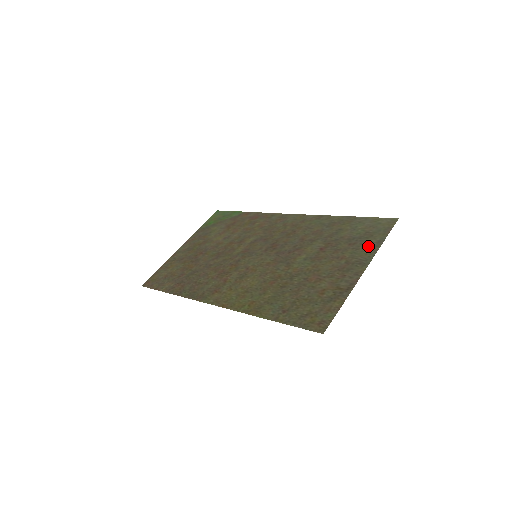
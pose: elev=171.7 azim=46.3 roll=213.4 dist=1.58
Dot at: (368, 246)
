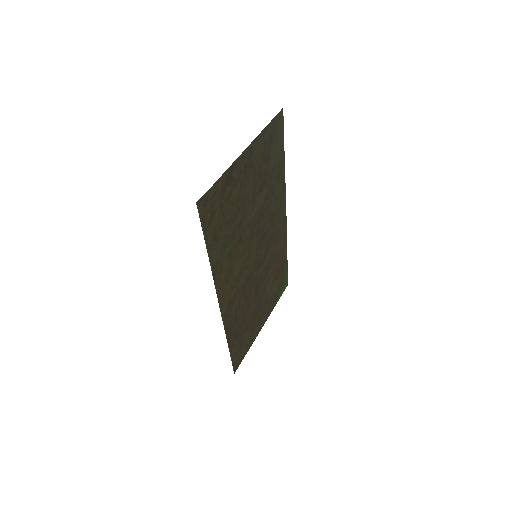
Dot at: (262, 142)
